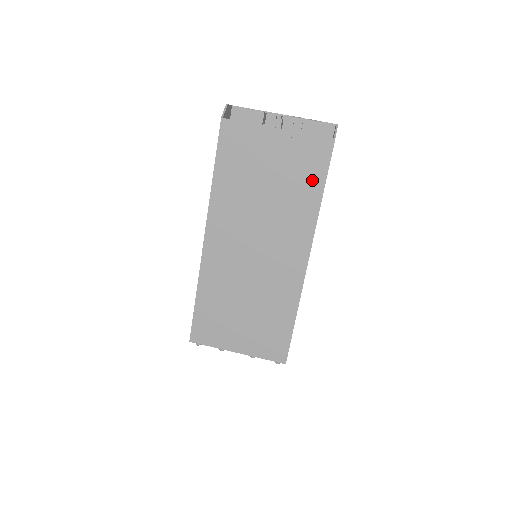
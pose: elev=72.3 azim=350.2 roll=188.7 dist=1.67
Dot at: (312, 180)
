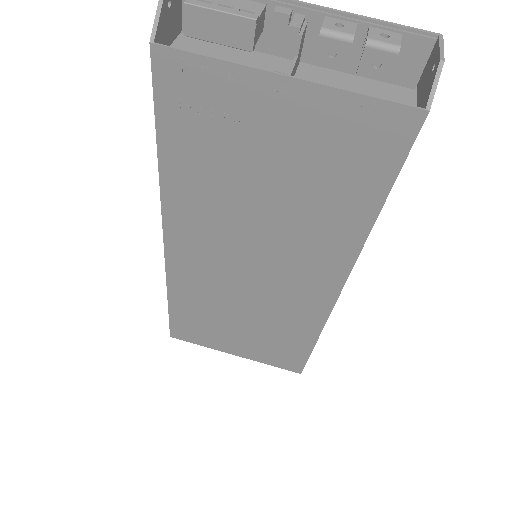
Dot at: (361, 184)
